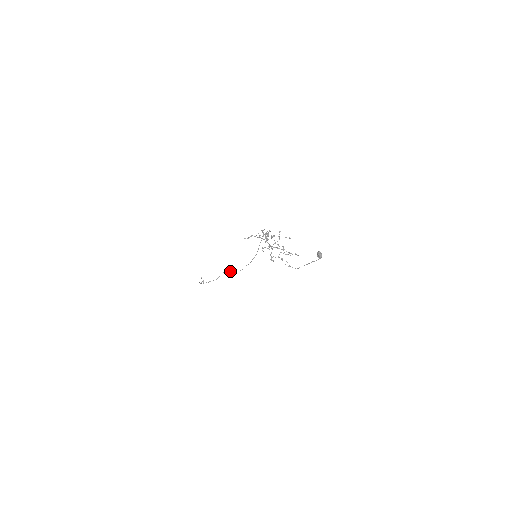
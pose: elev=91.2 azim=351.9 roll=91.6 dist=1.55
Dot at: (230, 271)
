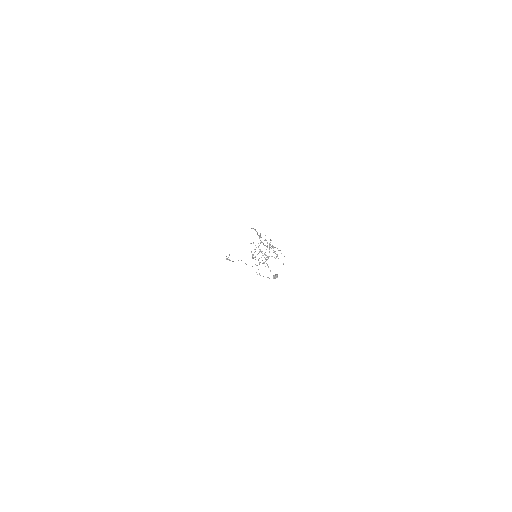
Dot at: (245, 263)
